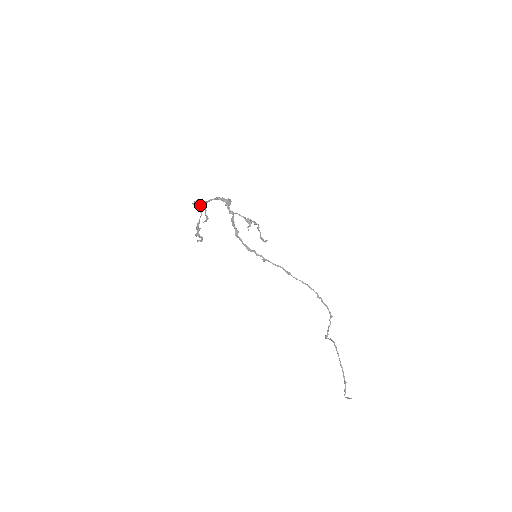
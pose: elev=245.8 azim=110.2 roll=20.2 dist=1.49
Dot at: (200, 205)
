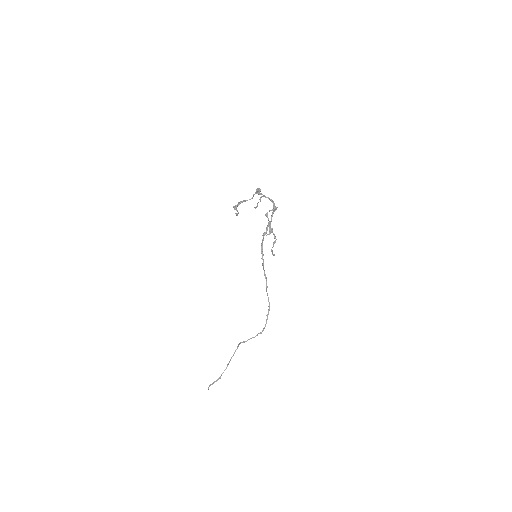
Dot at: (258, 193)
